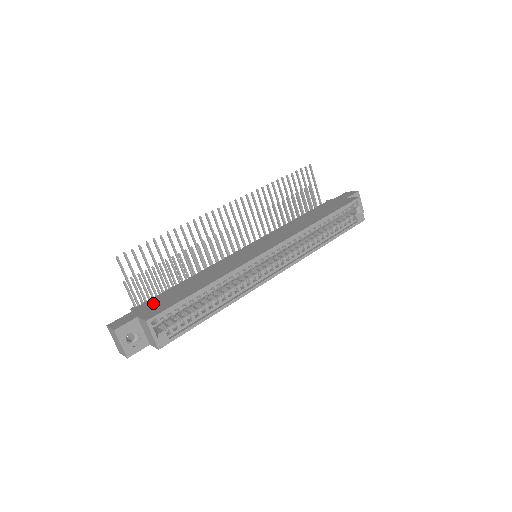
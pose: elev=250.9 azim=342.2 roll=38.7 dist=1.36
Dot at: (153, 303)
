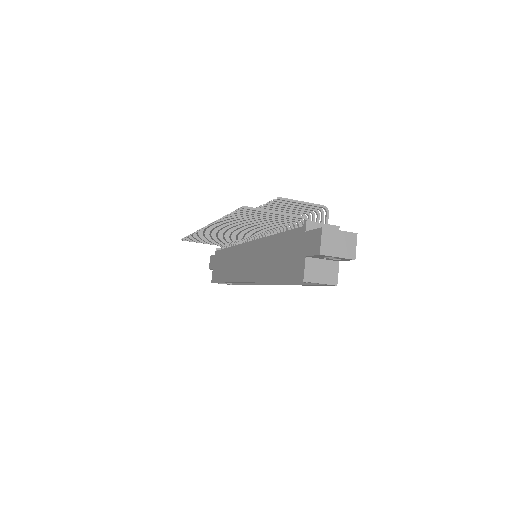
Dot at: (217, 261)
